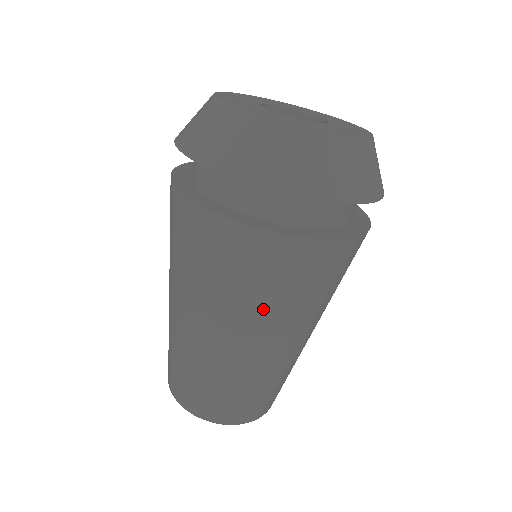
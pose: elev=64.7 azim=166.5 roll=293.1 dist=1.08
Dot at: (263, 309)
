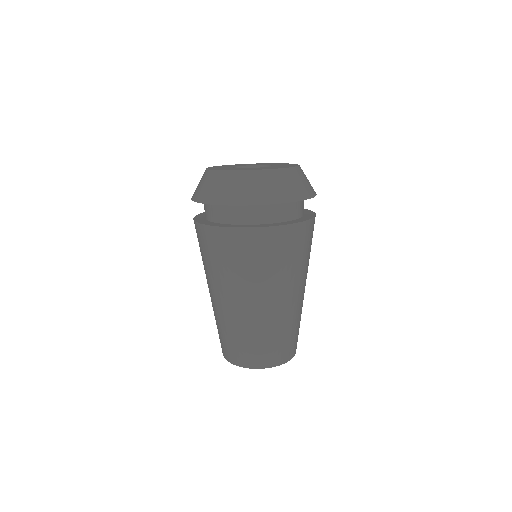
Dot at: (235, 276)
